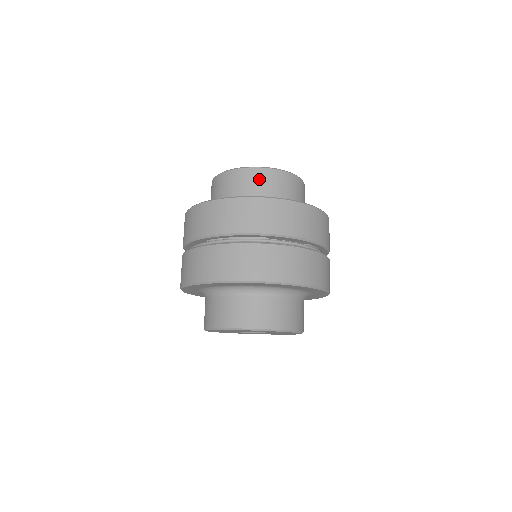
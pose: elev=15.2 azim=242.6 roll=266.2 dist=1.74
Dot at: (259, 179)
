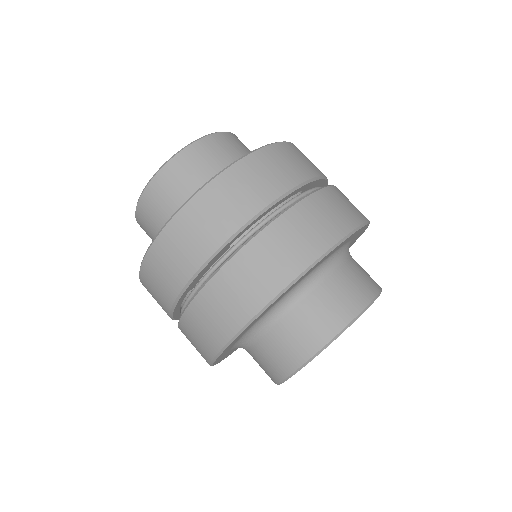
Dot at: (220, 147)
